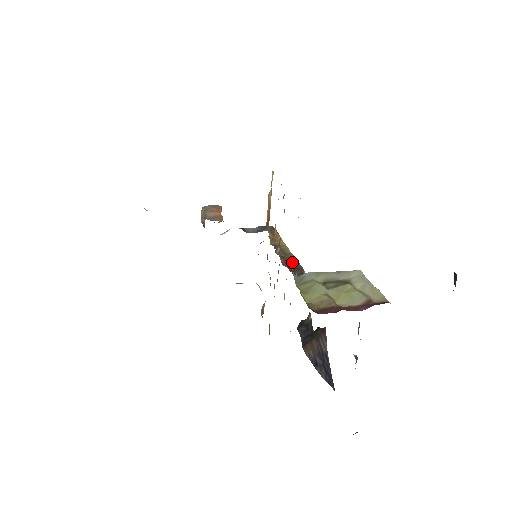
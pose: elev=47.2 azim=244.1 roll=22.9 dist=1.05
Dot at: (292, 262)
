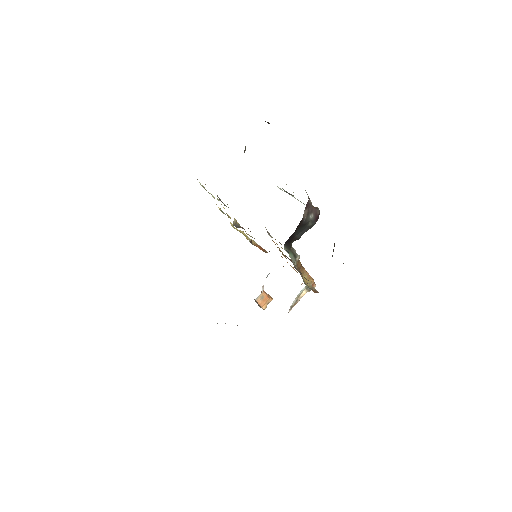
Dot at: occluded
